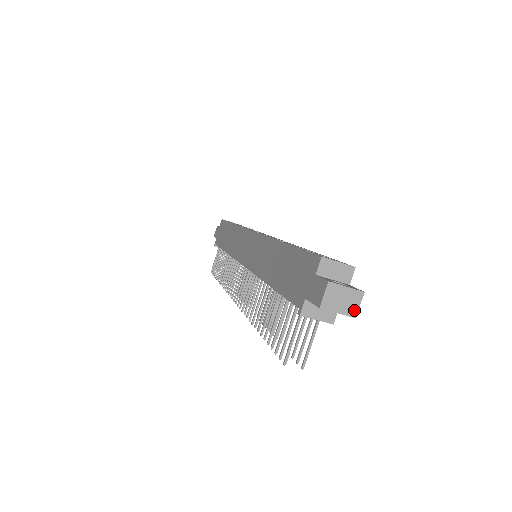
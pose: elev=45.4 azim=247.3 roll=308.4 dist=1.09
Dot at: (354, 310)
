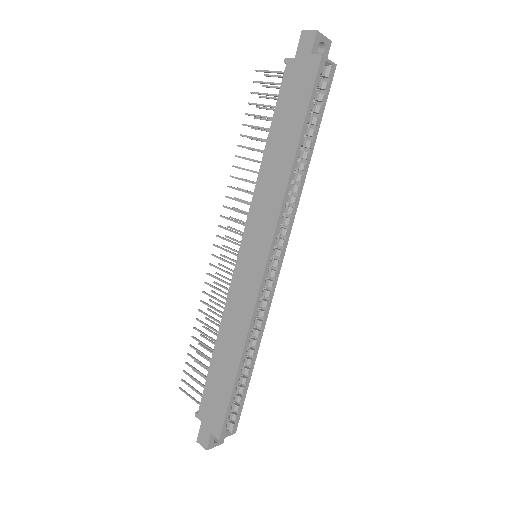
Dot at: occluded
